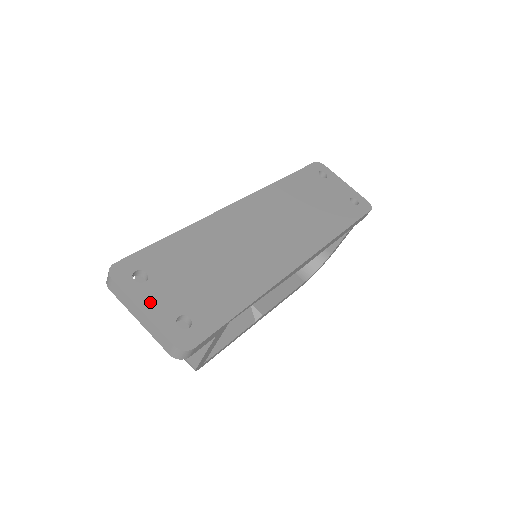
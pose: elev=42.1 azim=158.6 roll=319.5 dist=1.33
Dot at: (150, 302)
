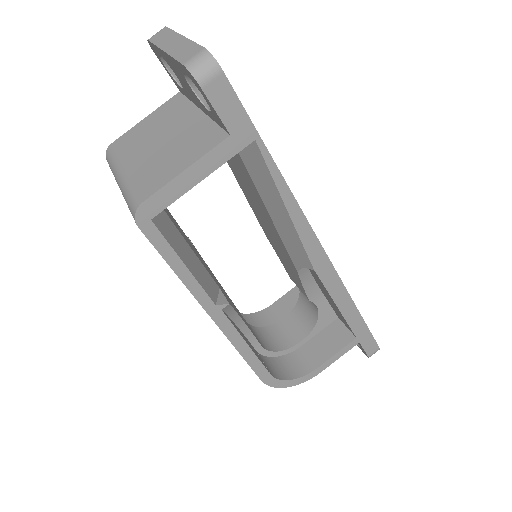
Dot at: occluded
